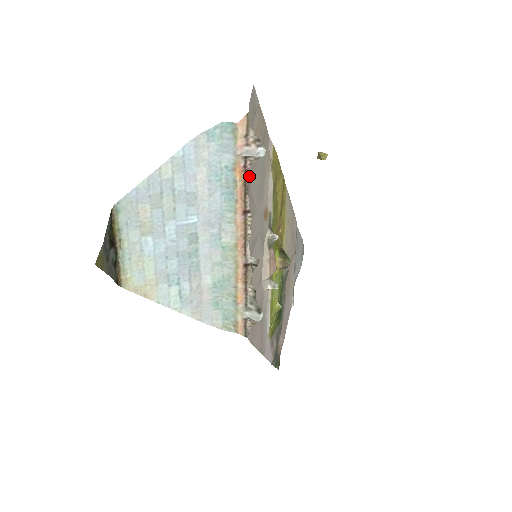
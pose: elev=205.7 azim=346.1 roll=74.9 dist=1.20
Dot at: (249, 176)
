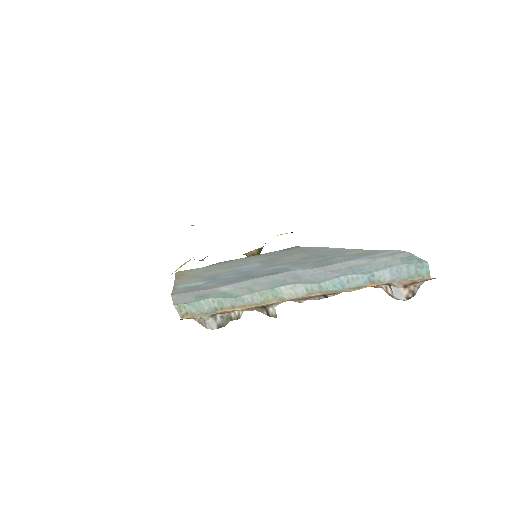
Dot at: occluded
